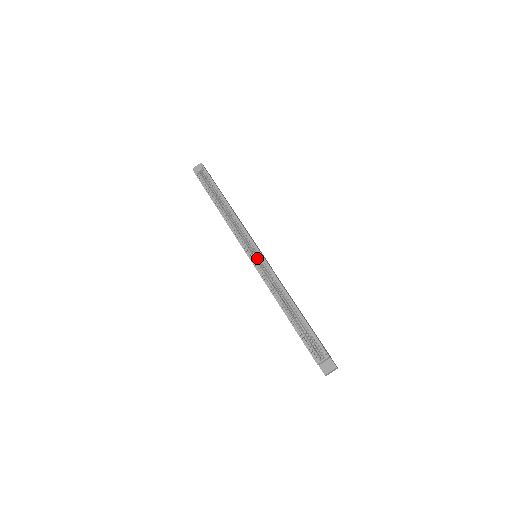
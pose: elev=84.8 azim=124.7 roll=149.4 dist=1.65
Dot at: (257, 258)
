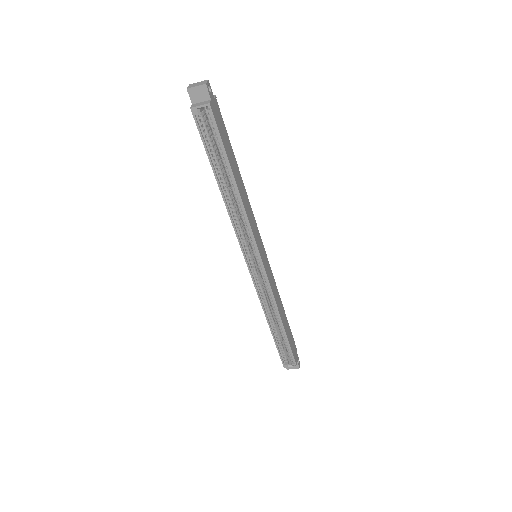
Dot at: occluded
